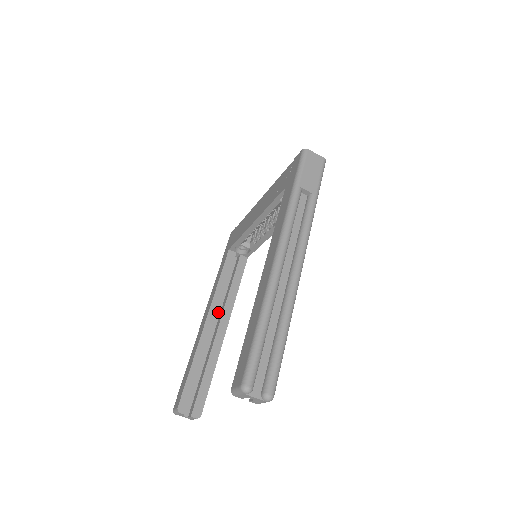
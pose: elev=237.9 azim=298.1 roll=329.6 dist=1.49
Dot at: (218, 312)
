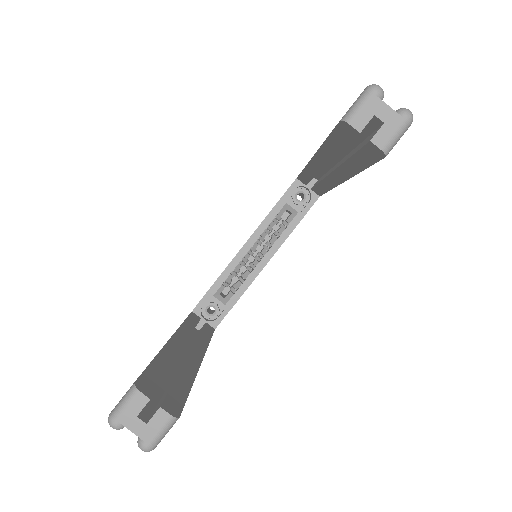
Dot at: (183, 351)
